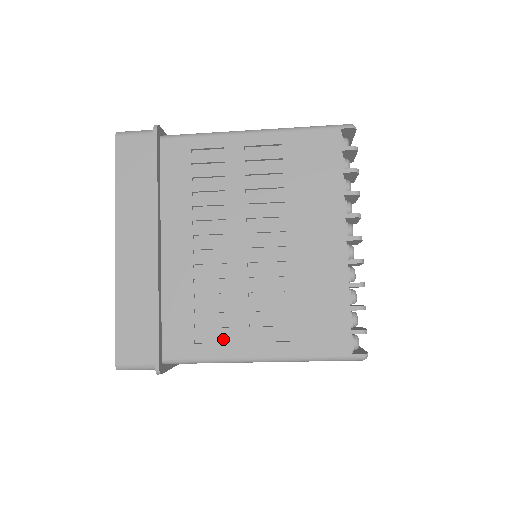
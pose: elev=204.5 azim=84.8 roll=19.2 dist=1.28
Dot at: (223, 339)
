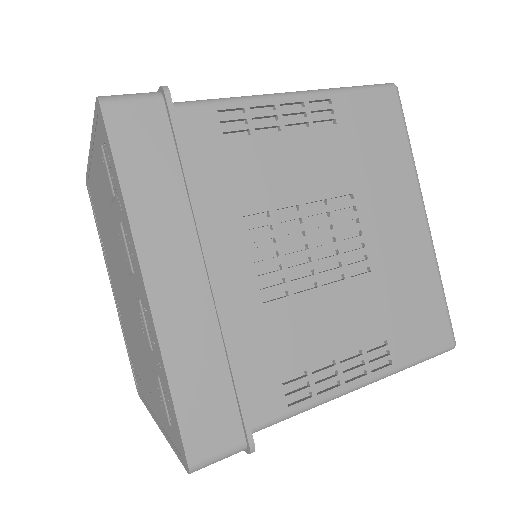
Dot at: occluded
